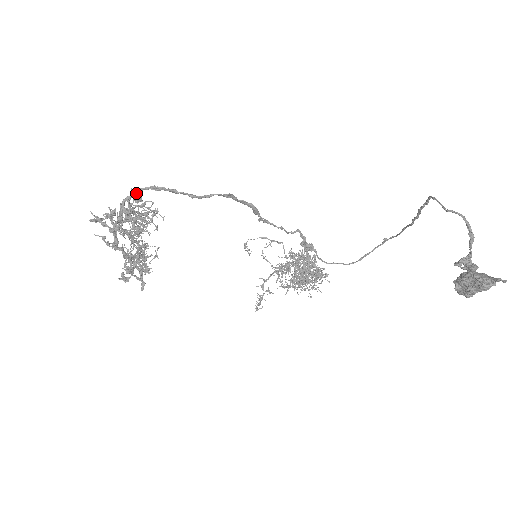
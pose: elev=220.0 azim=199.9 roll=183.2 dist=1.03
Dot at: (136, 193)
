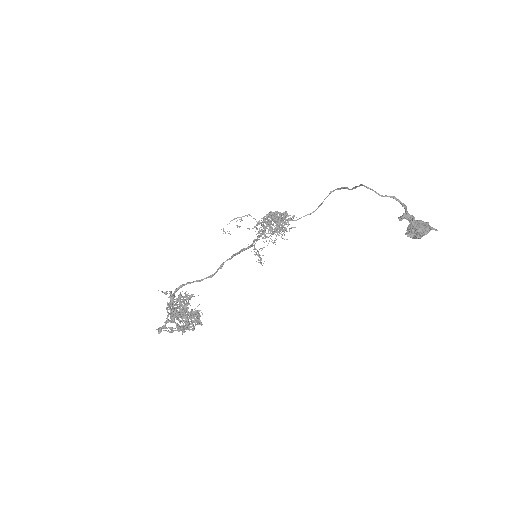
Dot at: (173, 299)
